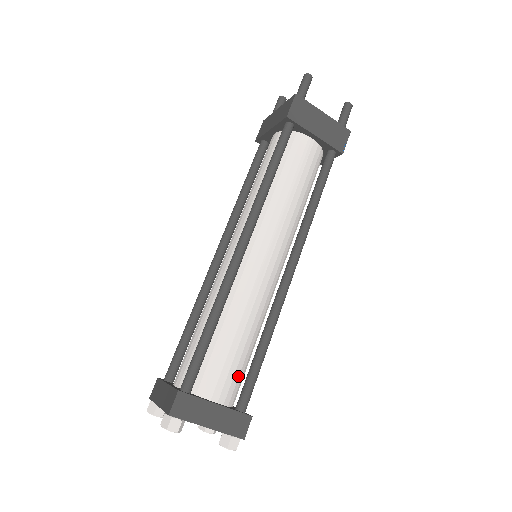
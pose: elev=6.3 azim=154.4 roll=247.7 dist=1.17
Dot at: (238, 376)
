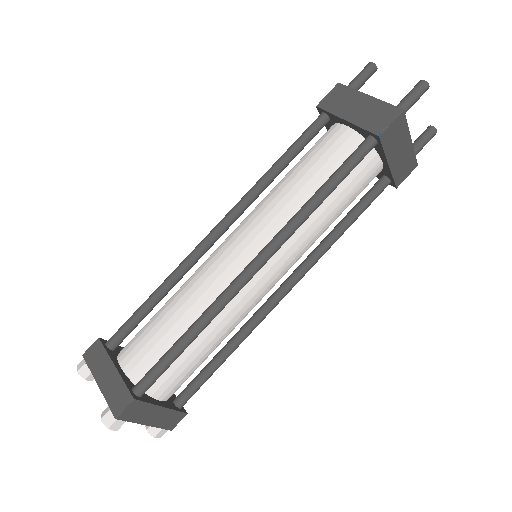
Dot at: (189, 376)
